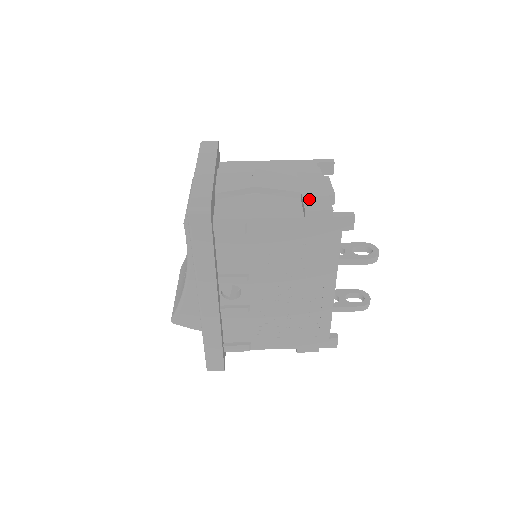
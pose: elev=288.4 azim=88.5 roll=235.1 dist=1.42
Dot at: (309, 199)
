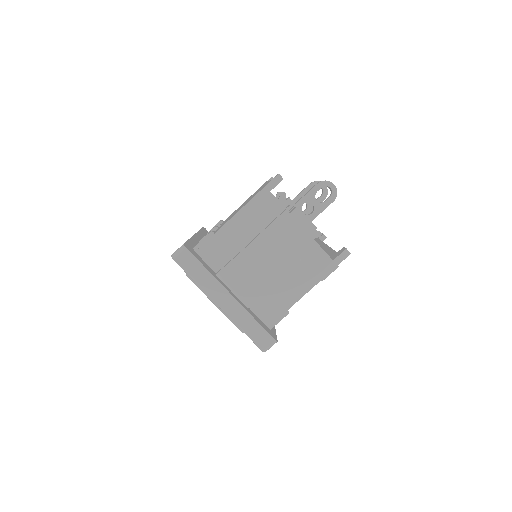
Dot at: (314, 265)
